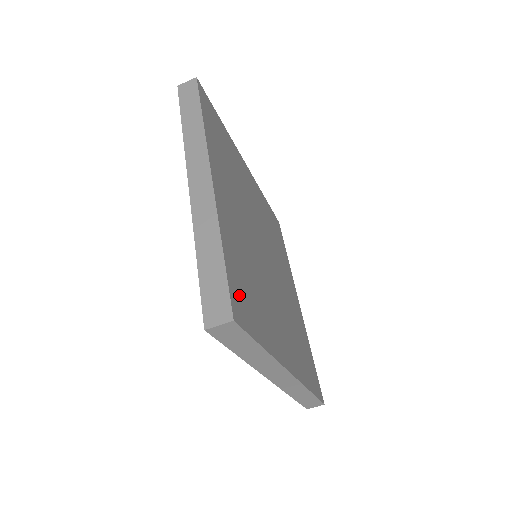
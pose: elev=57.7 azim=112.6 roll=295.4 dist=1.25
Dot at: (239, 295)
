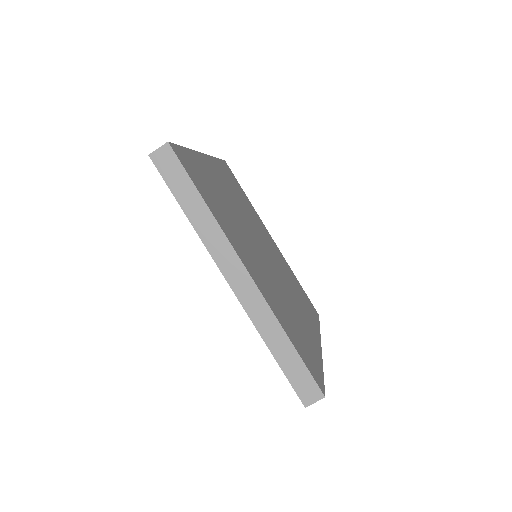
Dot at: (189, 164)
